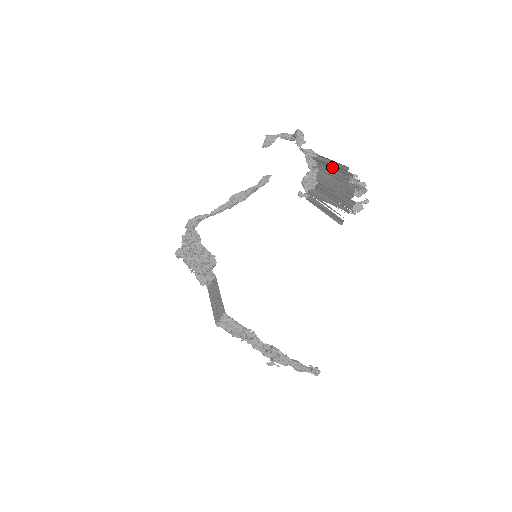
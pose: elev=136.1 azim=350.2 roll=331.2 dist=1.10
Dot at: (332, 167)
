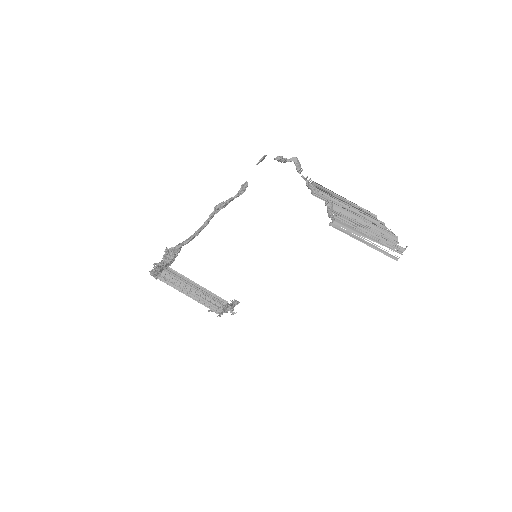
Dot at: (350, 205)
